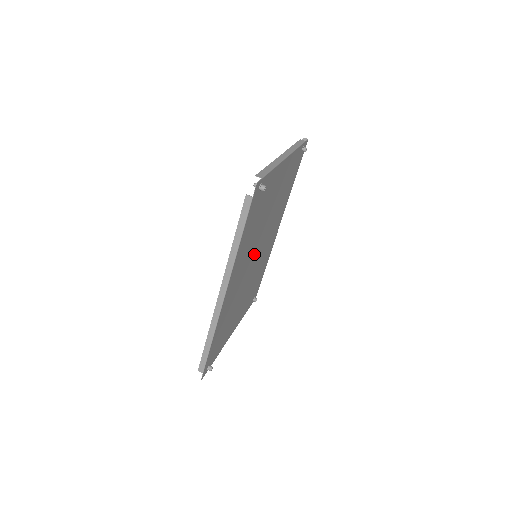
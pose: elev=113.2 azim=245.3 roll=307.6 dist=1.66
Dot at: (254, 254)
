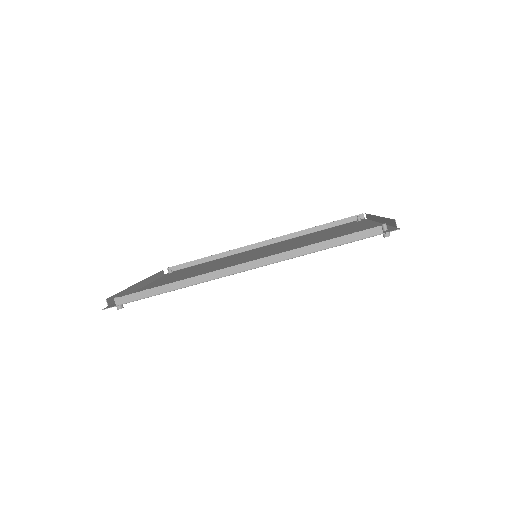
Dot at: (264, 255)
